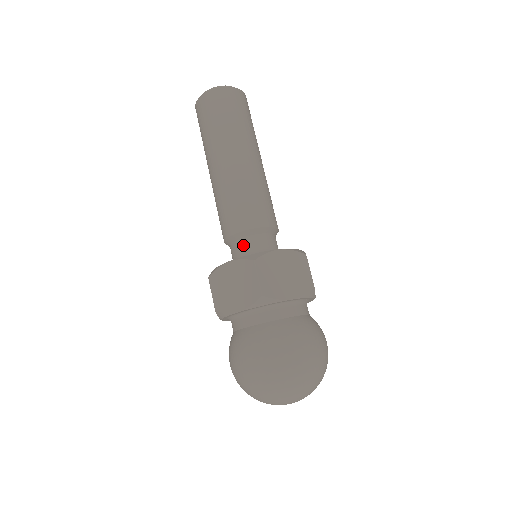
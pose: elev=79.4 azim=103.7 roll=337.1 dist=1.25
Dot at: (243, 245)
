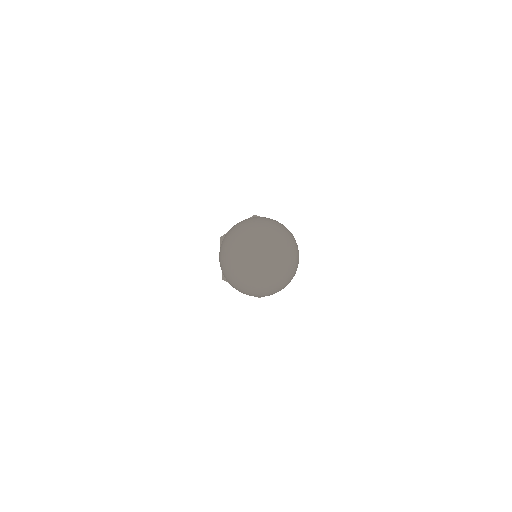
Dot at: occluded
